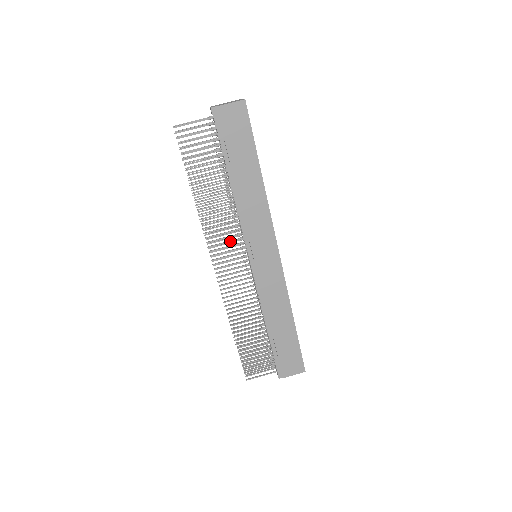
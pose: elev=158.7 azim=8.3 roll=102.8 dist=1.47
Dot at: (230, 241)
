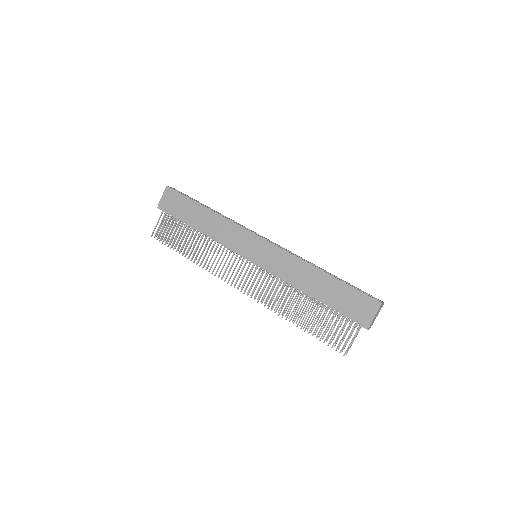
Dot at: (229, 262)
